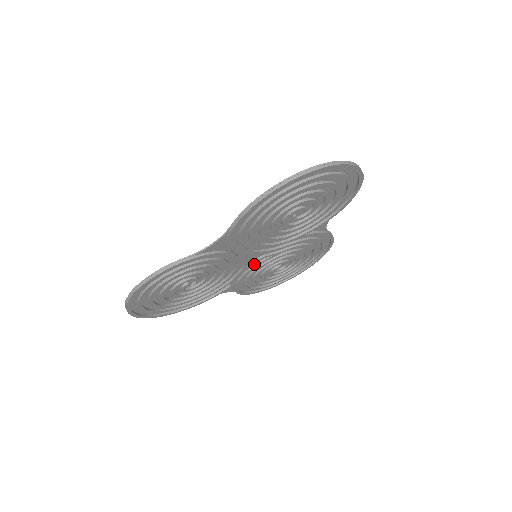
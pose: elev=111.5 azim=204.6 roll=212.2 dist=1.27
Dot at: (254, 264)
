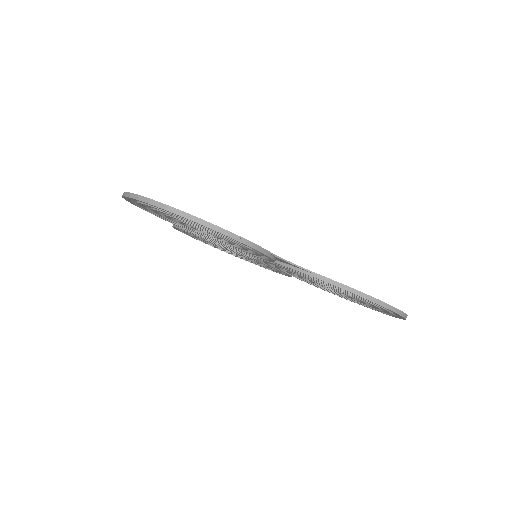
Dot at: occluded
